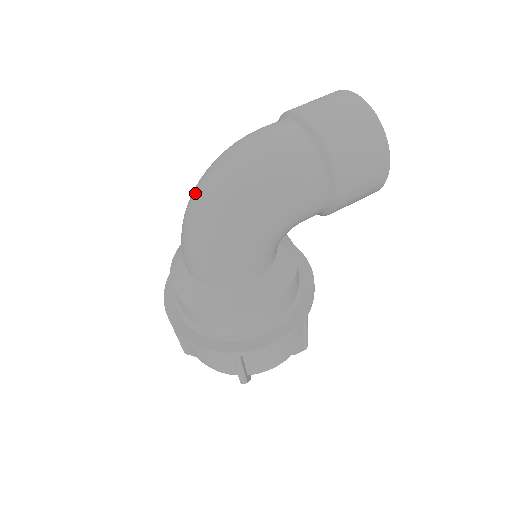
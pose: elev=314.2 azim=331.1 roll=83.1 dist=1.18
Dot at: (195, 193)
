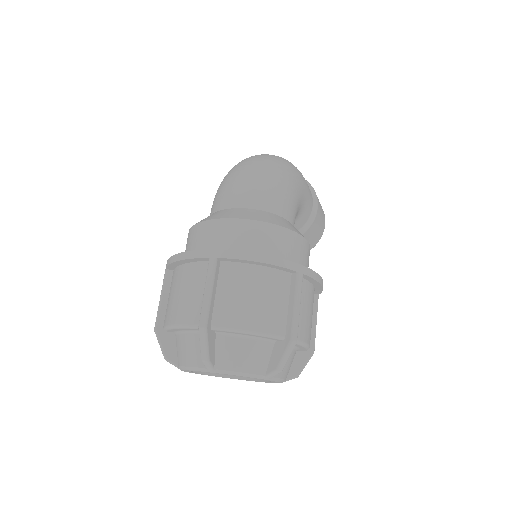
Dot at: (243, 161)
